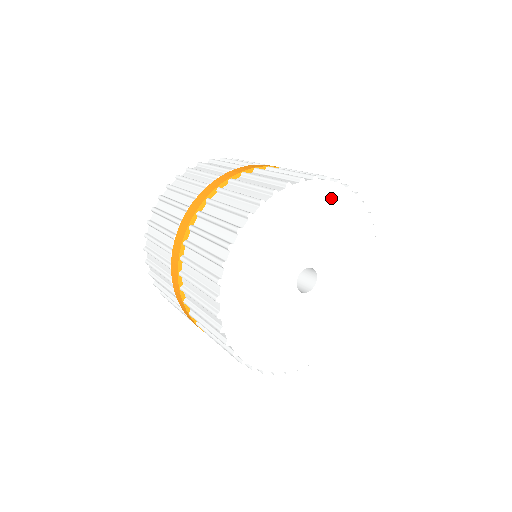
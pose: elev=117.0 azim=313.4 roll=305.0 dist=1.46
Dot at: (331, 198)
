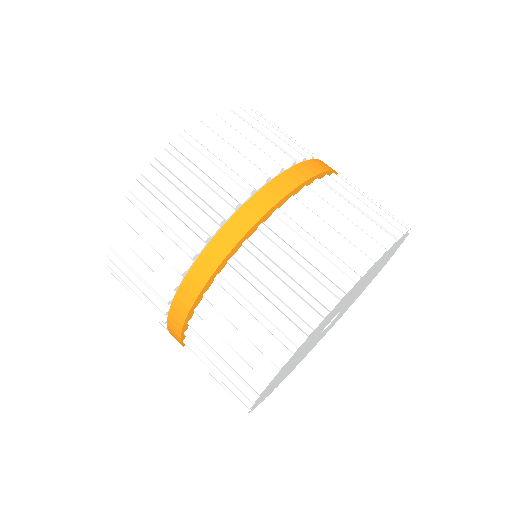
Dot at: (395, 249)
